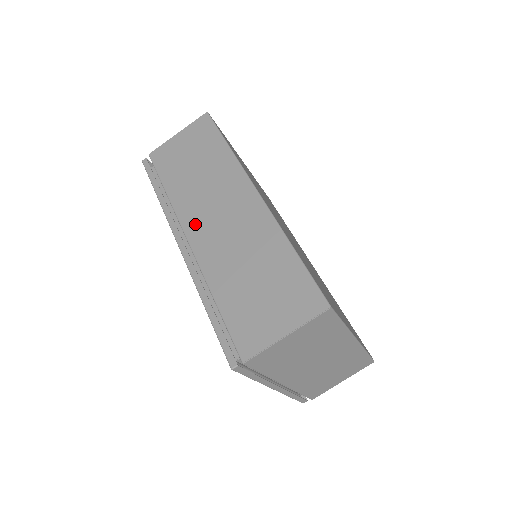
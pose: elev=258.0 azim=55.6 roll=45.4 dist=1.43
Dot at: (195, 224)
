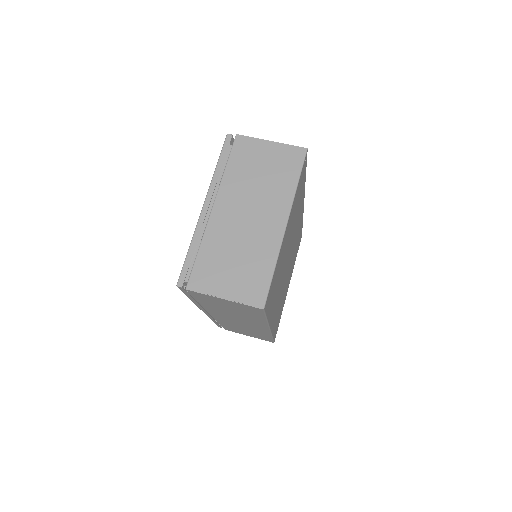
Dot at: occluded
